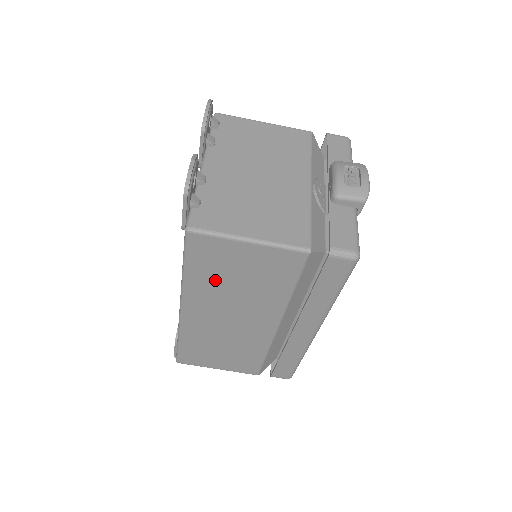
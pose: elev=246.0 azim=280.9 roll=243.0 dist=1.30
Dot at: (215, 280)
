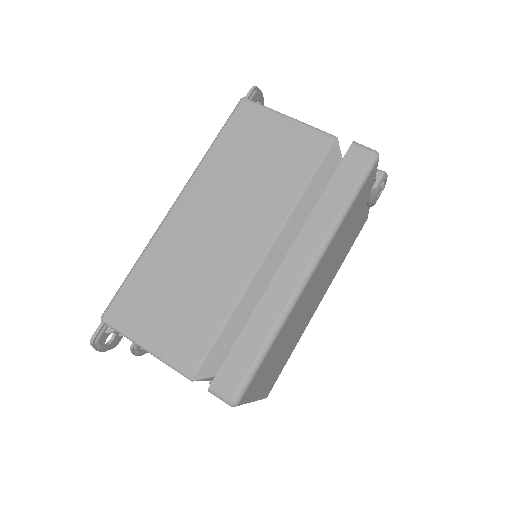
Dot at: (235, 160)
